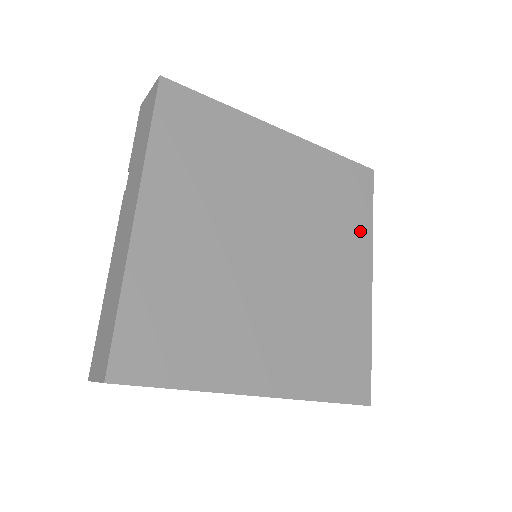
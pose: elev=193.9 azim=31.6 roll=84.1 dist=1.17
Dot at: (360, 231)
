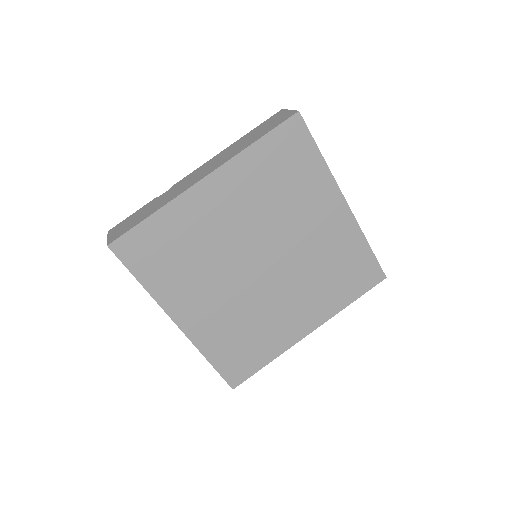
Dot at: (317, 180)
